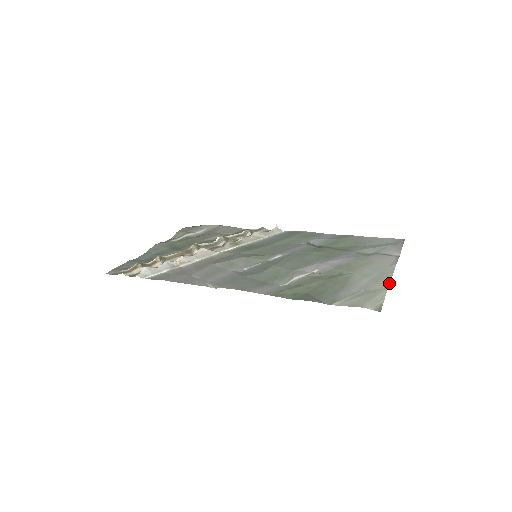
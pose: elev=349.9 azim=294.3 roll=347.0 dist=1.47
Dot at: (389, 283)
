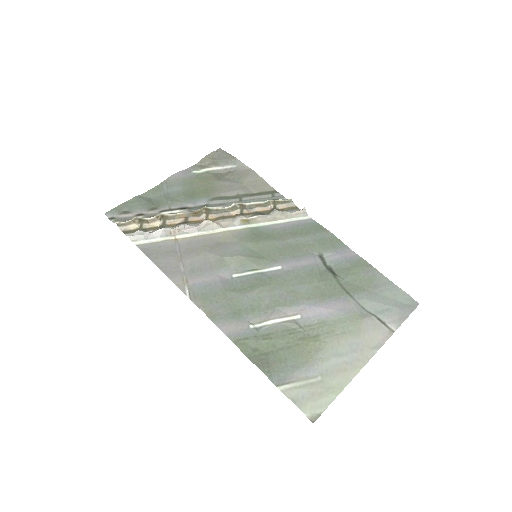
Dot at: (350, 381)
